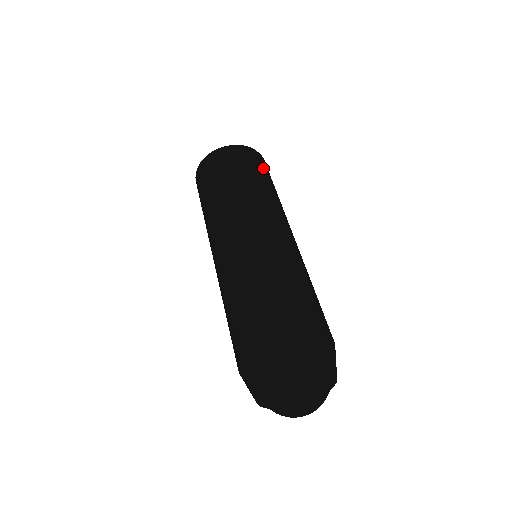
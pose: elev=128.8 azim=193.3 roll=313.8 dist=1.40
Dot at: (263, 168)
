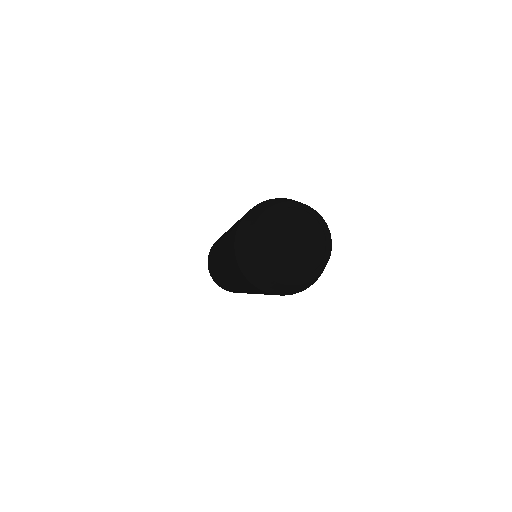
Dot at: occluded
